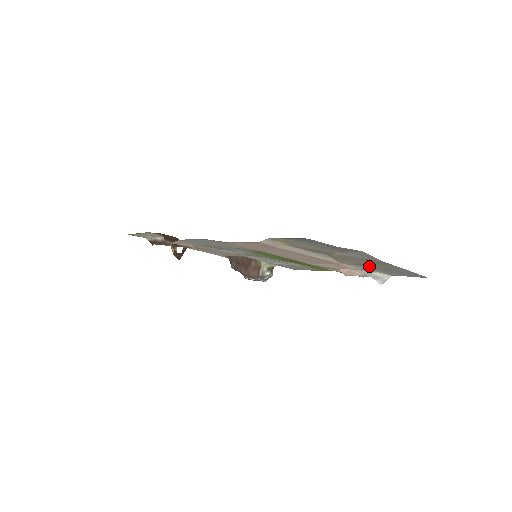
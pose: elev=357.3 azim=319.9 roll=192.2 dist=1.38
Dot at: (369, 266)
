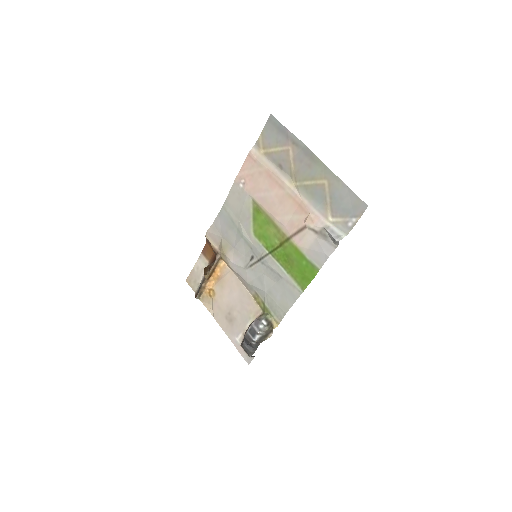
Dot at: (320, 196)
